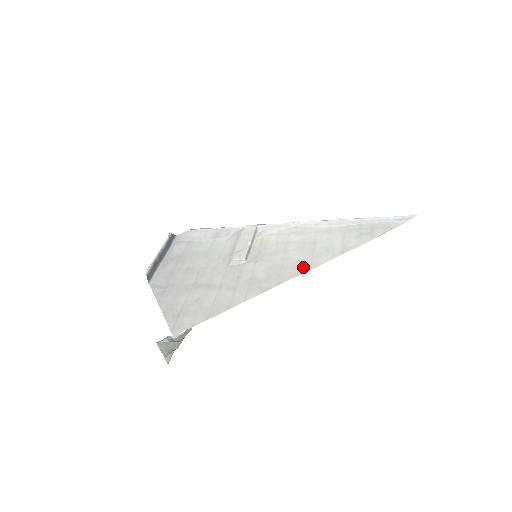
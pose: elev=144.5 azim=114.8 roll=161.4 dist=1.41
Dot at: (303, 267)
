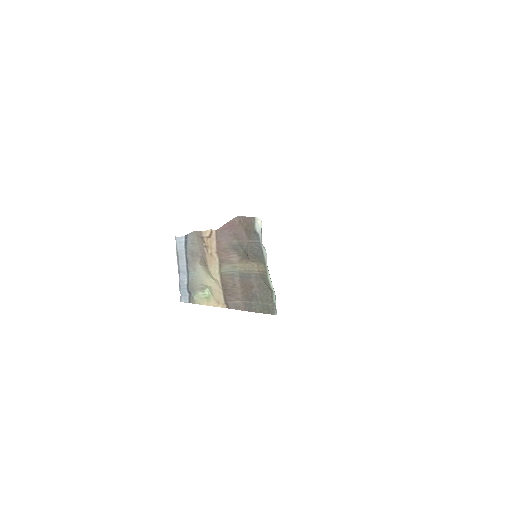
Dot at: occluded
